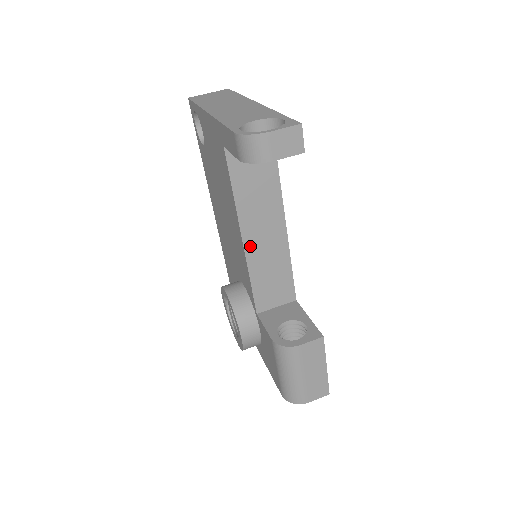
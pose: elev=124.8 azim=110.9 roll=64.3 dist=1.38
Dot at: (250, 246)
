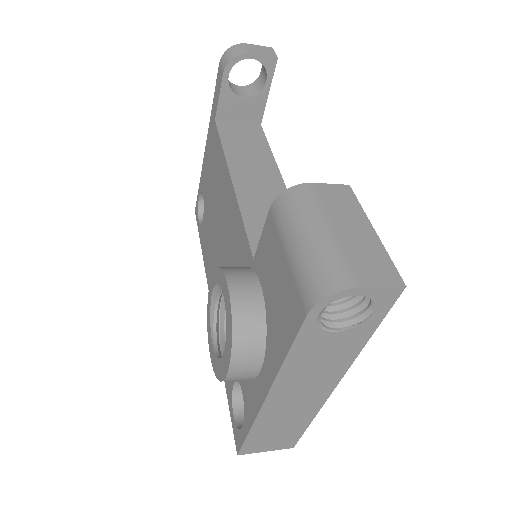
Dot at: (241, 186)
